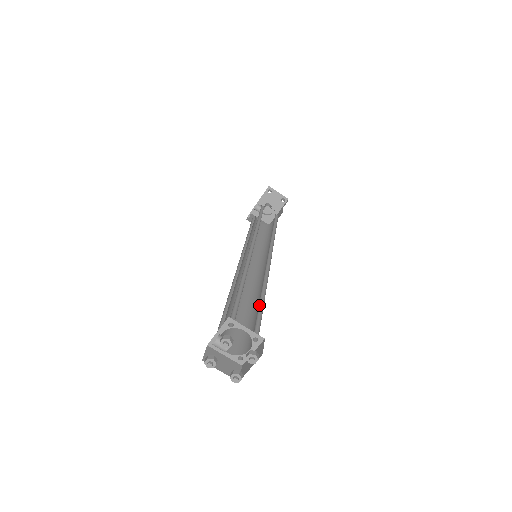
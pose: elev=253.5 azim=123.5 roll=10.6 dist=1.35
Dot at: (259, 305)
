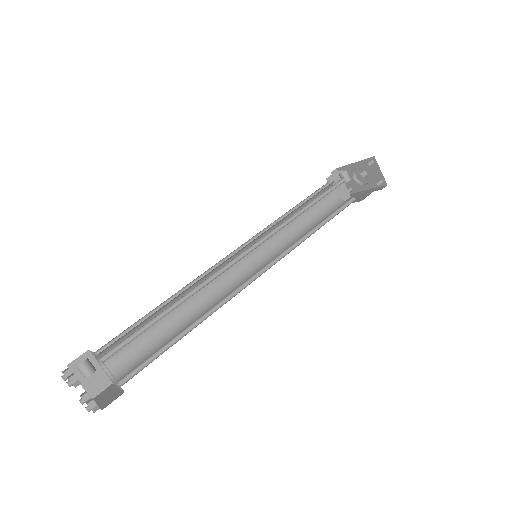
Dot at: (174, 338)
